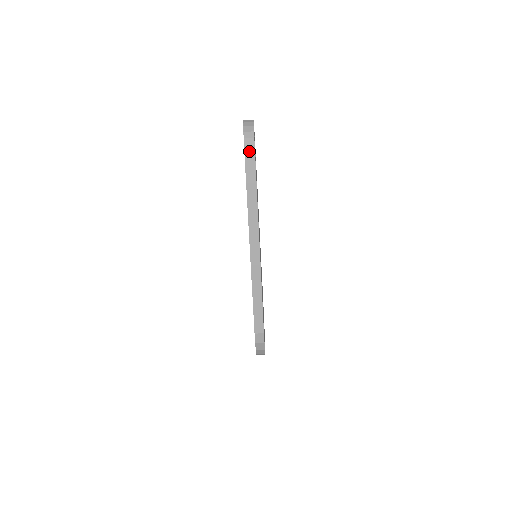
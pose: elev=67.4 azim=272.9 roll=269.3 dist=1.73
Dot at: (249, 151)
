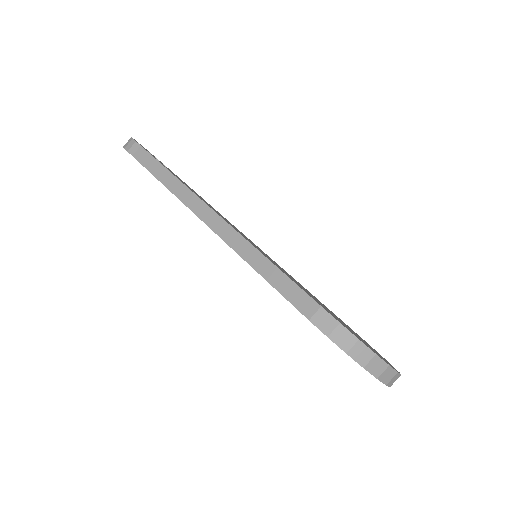
Dot at: (135, 150)
